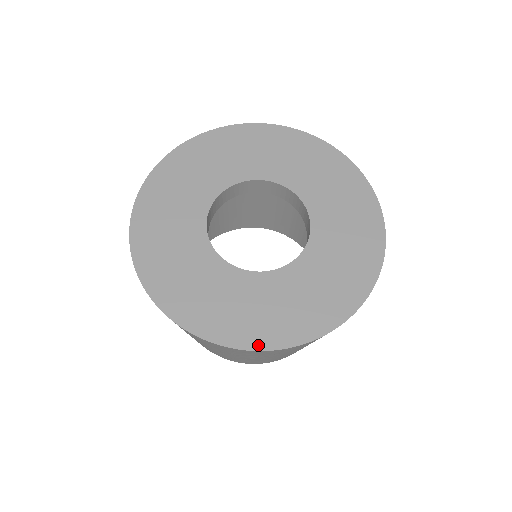
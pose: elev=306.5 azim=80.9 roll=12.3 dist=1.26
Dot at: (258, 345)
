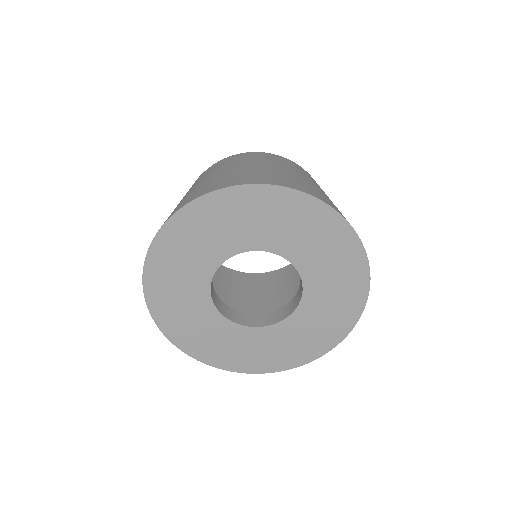
Dot at: (246, 370)
